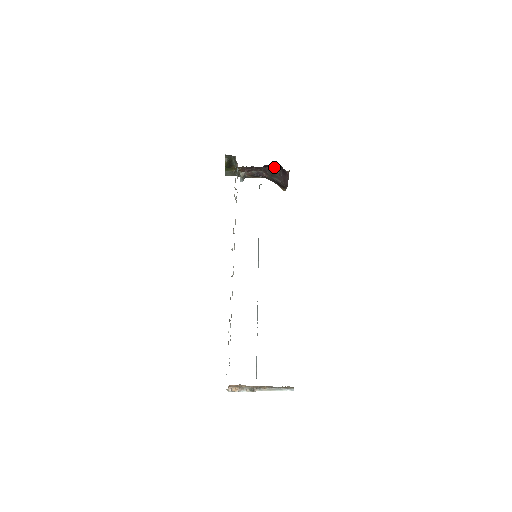
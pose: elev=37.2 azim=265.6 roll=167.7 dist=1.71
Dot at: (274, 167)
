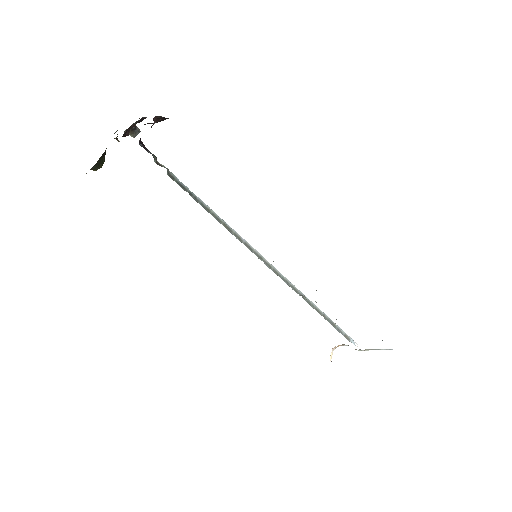
Dot at: (151, 126)
